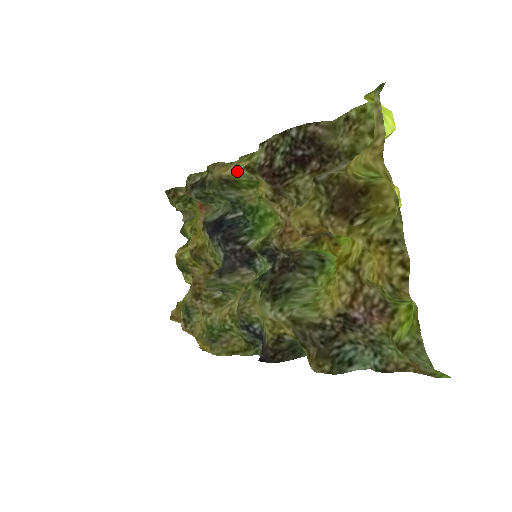
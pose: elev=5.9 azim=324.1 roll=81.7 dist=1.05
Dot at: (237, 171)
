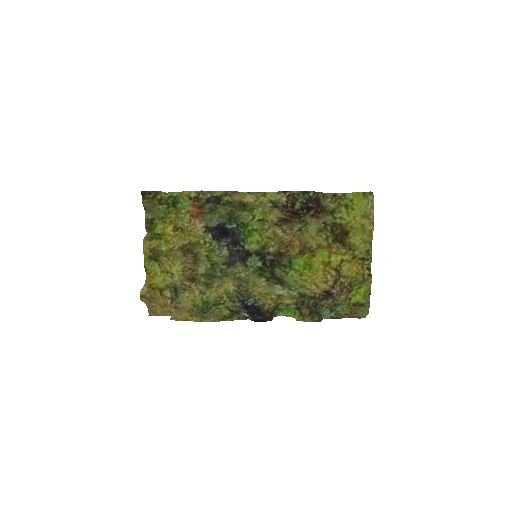
Dot at: (261, 202)
